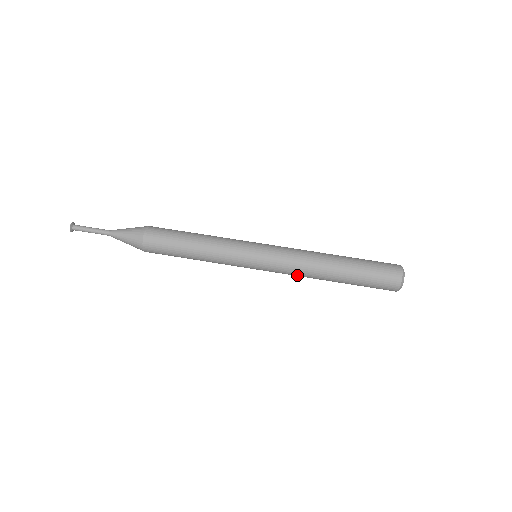
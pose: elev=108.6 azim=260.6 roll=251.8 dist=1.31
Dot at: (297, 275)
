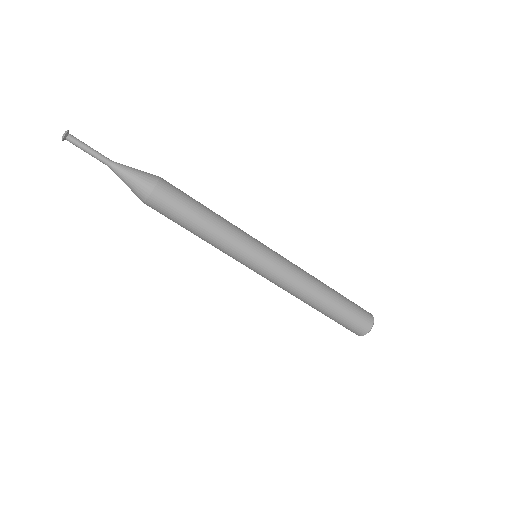
Dot at: (285, 290)
